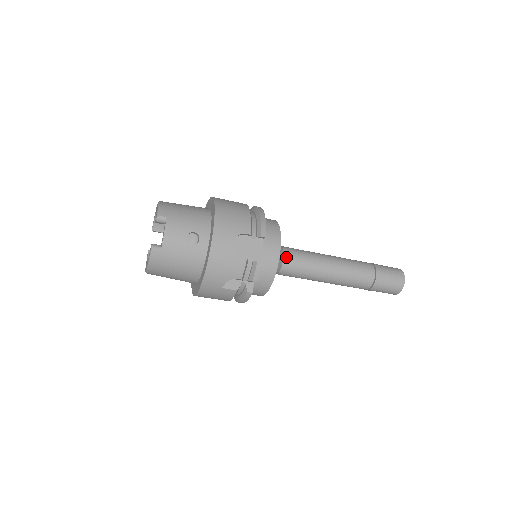
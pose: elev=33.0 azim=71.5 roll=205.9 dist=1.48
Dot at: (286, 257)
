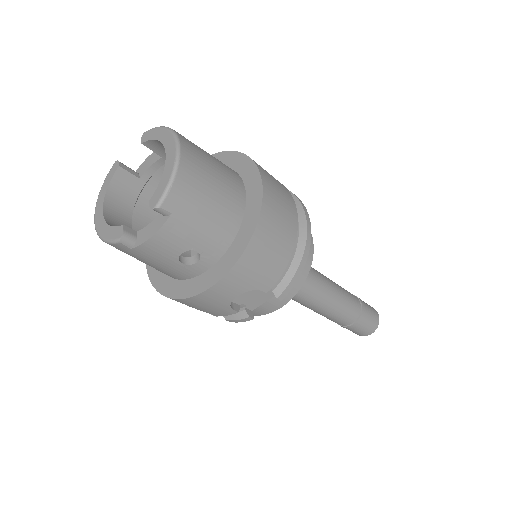
Dot at: occluded
